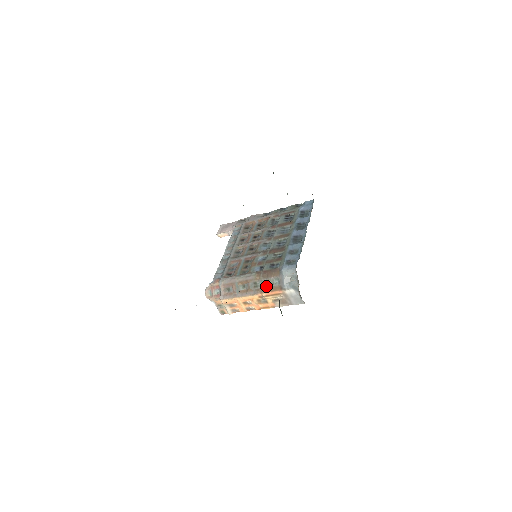
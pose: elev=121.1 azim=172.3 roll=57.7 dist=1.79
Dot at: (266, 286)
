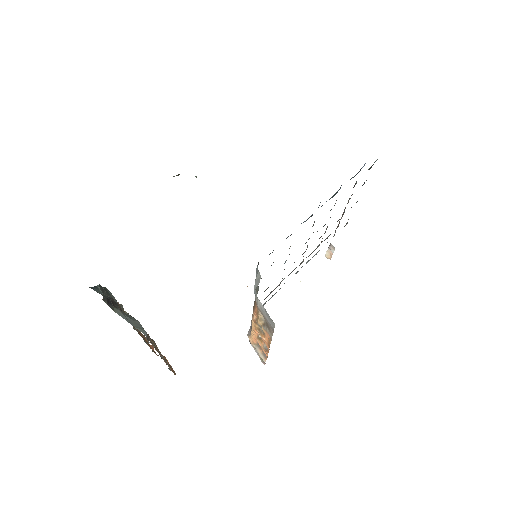
Dot at: (254, 301)
